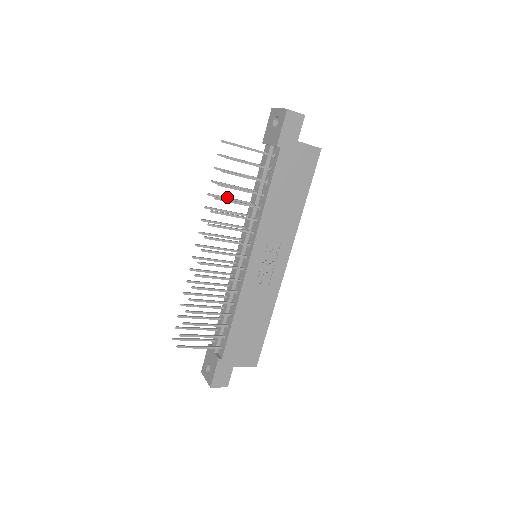
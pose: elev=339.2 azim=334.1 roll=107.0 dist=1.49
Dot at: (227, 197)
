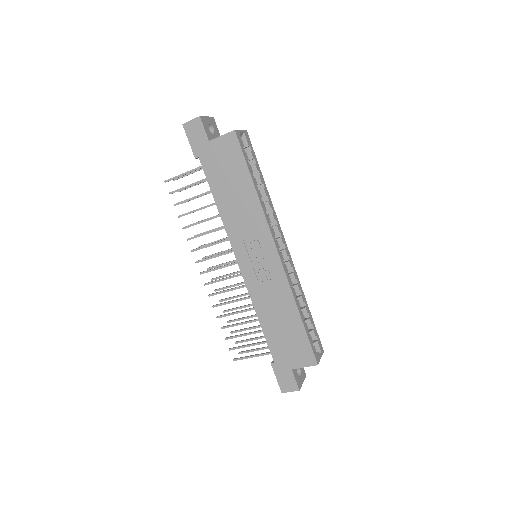
Dot at: occluded
